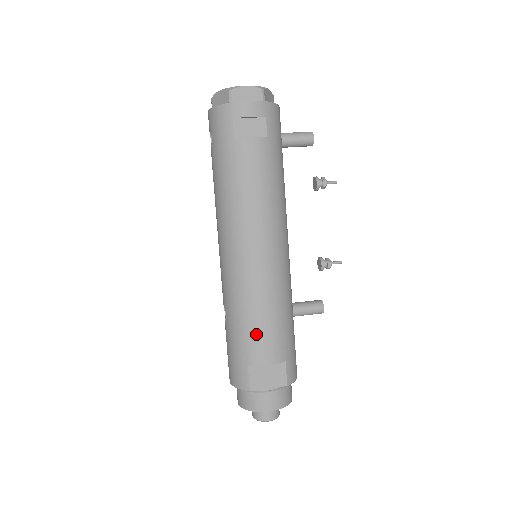
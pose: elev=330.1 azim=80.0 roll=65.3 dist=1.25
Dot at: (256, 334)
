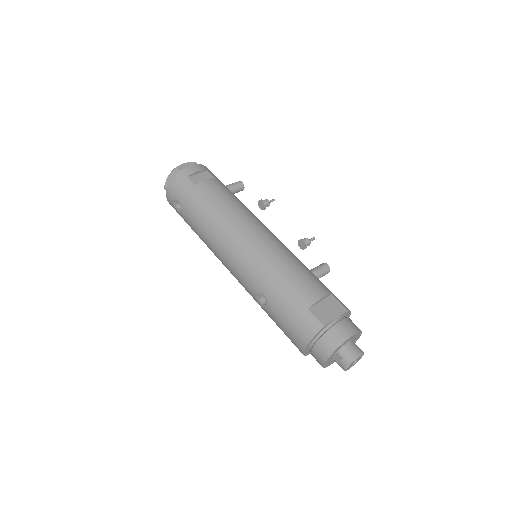
Dot at: (296, 282)
